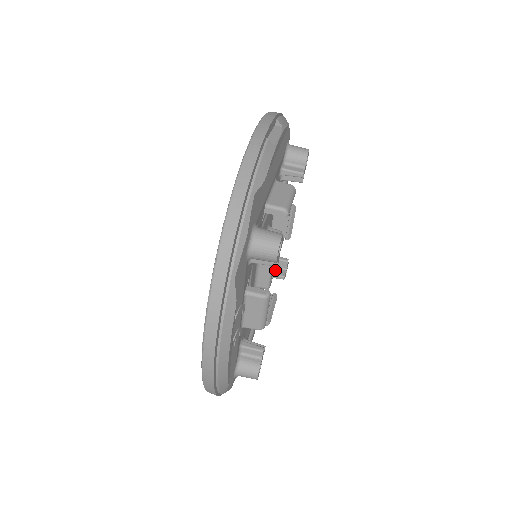
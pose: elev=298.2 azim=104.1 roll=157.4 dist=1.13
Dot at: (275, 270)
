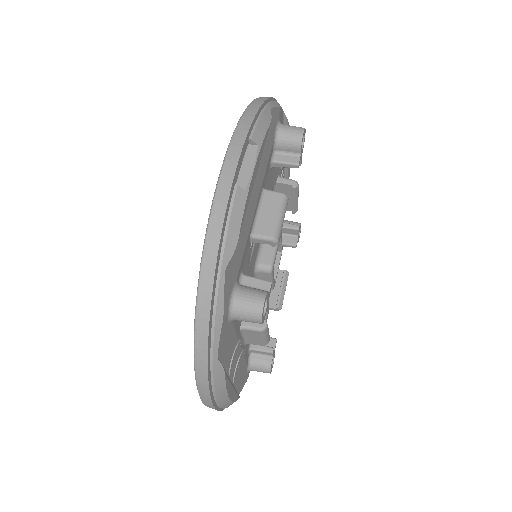
Dot at: (286, 238)
